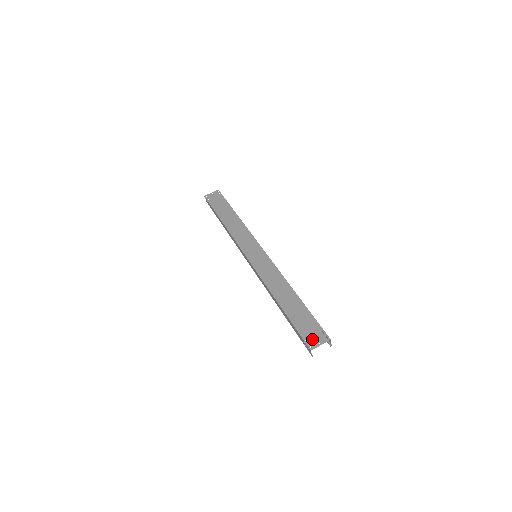
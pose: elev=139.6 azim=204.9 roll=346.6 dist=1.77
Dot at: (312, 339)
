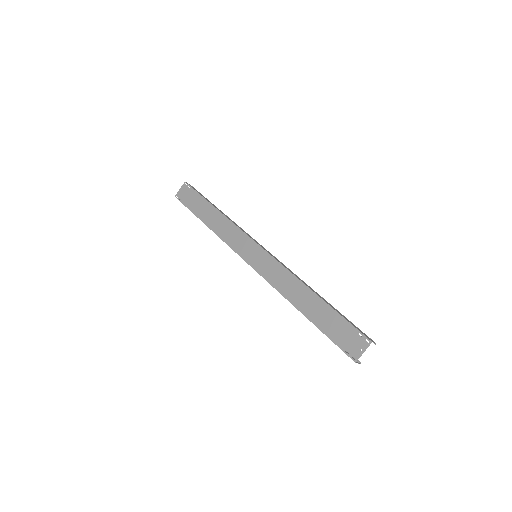
Dot at: (352, 348)
